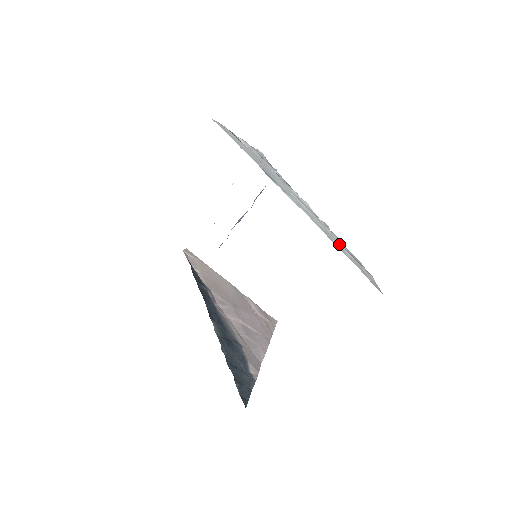
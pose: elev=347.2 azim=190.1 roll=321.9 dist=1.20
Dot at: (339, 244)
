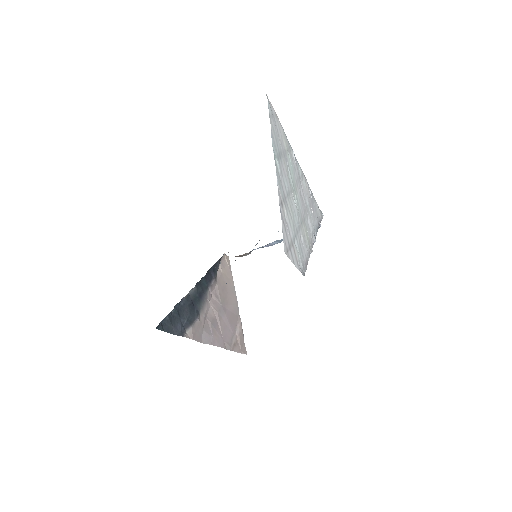
Dot at: (292, 227)
